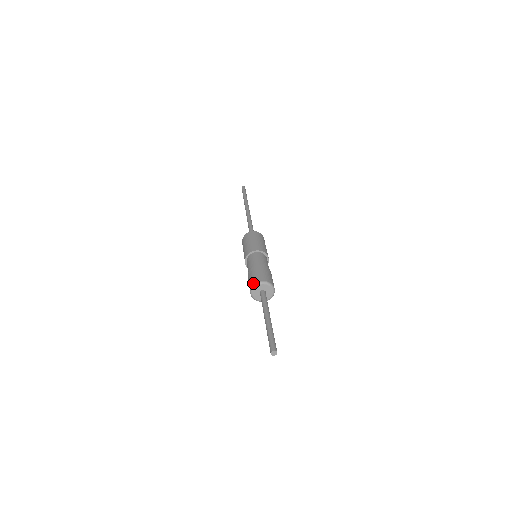
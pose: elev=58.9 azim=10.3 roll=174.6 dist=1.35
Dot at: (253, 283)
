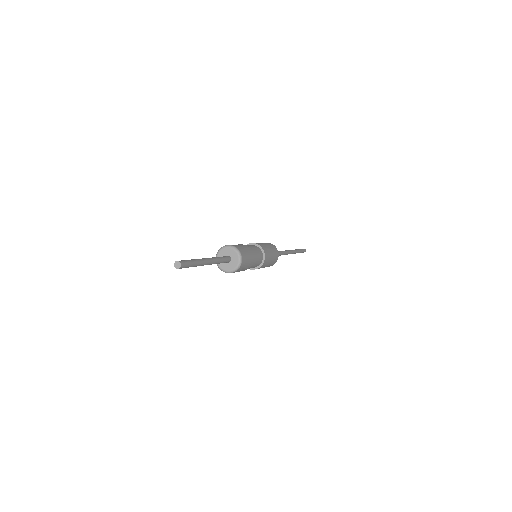
Dot at: (216, 256)
